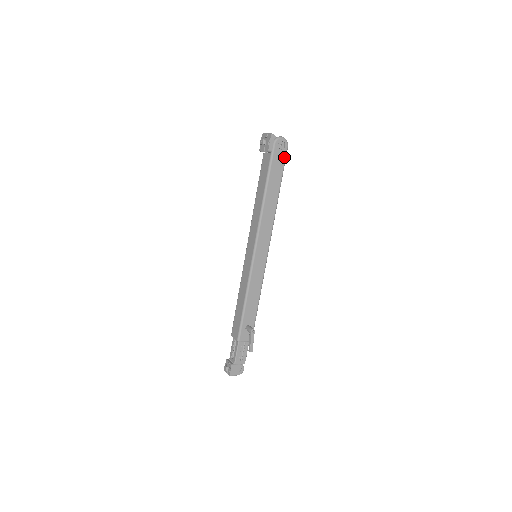
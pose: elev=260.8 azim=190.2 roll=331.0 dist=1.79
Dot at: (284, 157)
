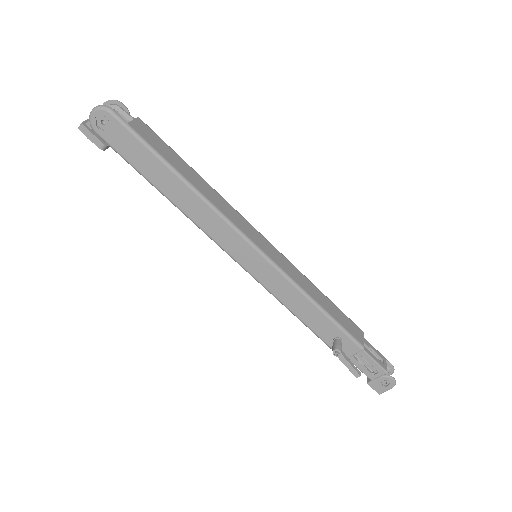
Dot at: (124, 129)
